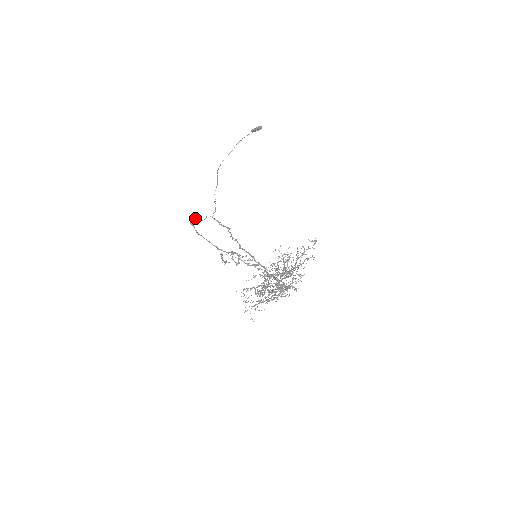
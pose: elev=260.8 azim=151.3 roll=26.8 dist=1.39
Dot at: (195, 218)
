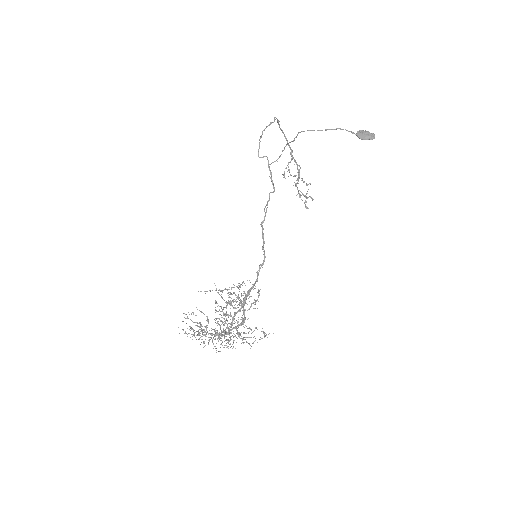
Dot at: (259, 144)
